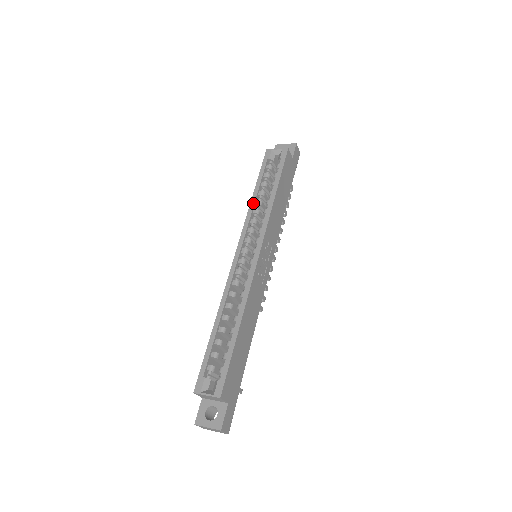
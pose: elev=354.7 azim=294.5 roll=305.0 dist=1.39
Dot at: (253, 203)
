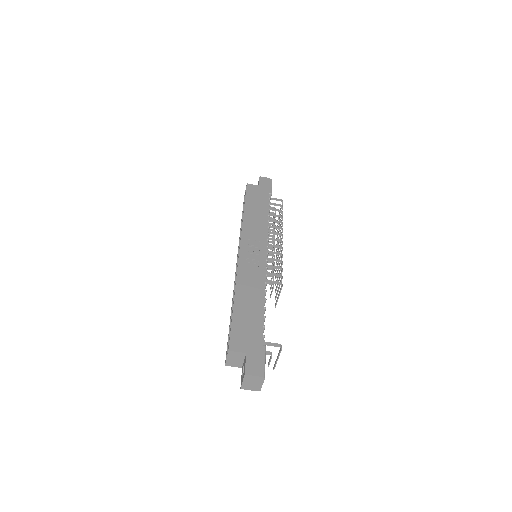
Dot at: (240, 231)
